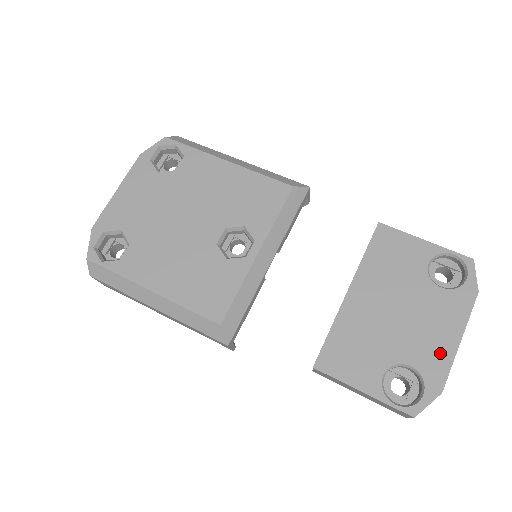
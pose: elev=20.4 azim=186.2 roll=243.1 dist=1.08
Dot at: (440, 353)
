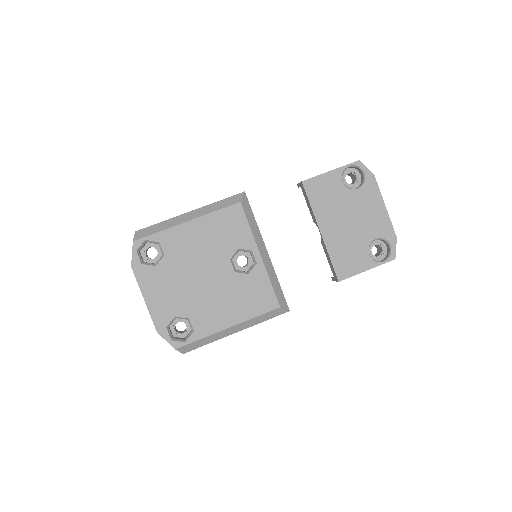
Dot at: (382, 221)
